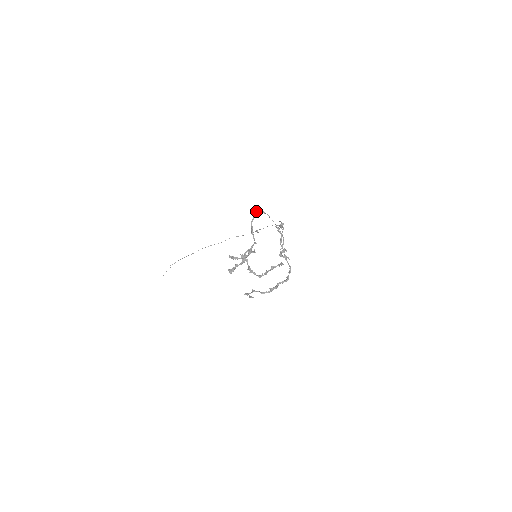
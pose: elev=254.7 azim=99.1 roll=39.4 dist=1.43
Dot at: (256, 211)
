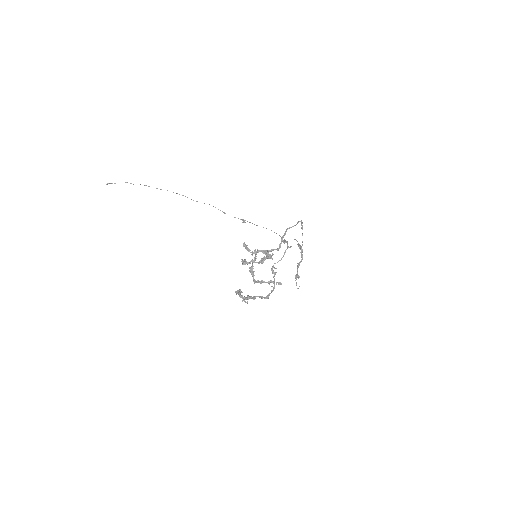
Dot at: (299, 221)
